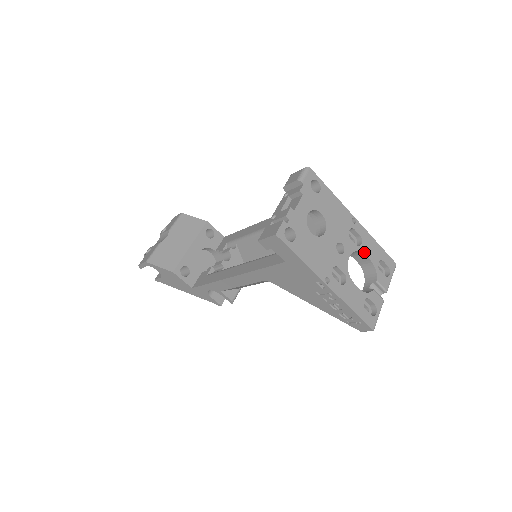
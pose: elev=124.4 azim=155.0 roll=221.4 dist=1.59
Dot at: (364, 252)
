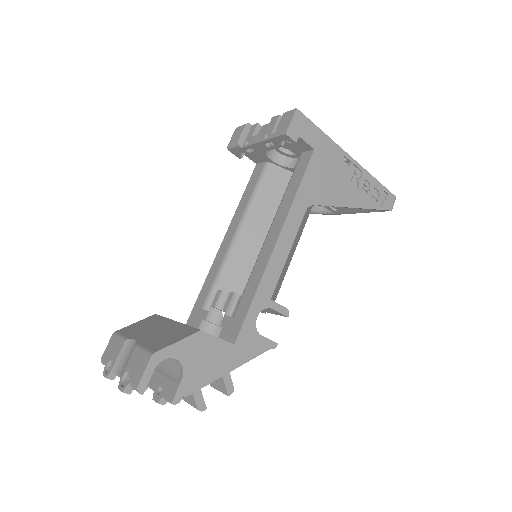
Dot at: occluded
